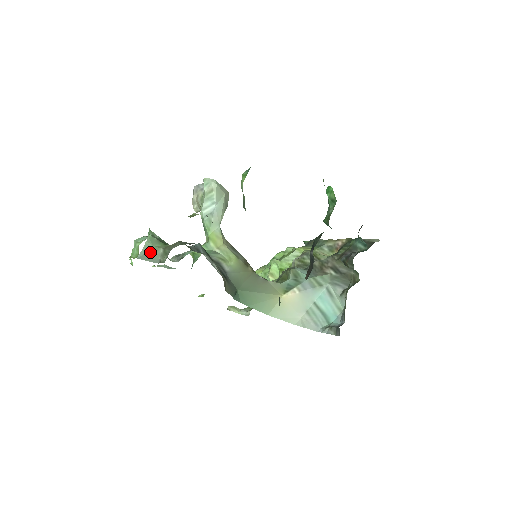
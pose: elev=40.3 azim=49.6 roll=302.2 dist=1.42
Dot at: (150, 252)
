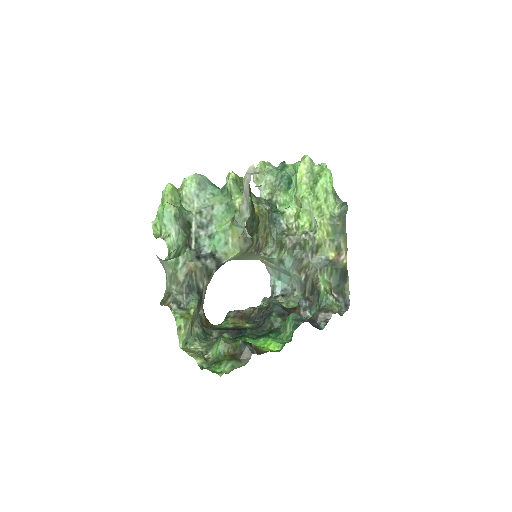
Dot at: (163, 263)
